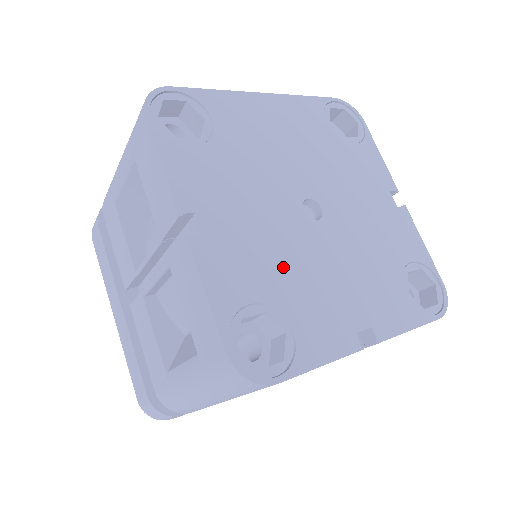
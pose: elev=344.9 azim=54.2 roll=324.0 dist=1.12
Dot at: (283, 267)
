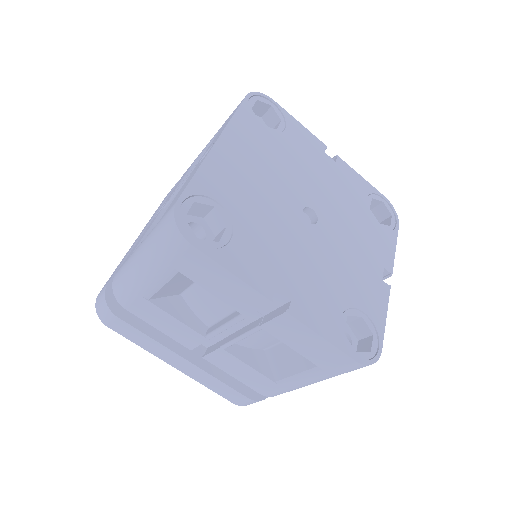
Dot at: (332, 276)
